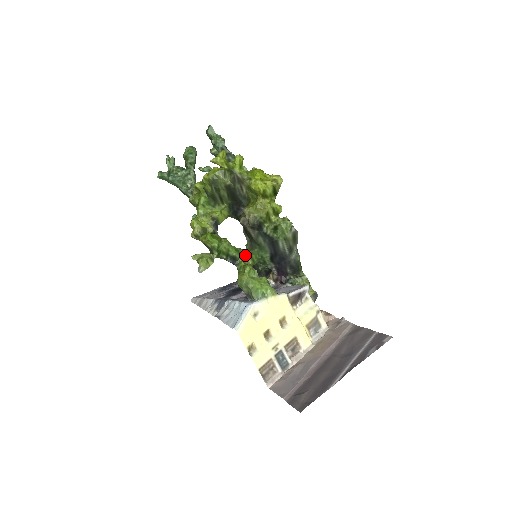
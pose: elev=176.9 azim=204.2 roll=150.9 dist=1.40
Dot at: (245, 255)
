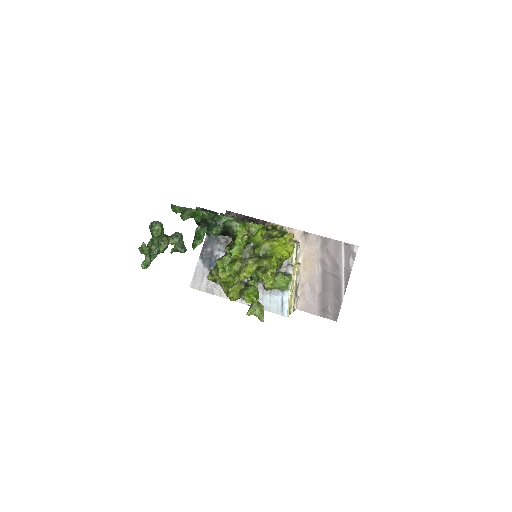
Dot at: occluded
